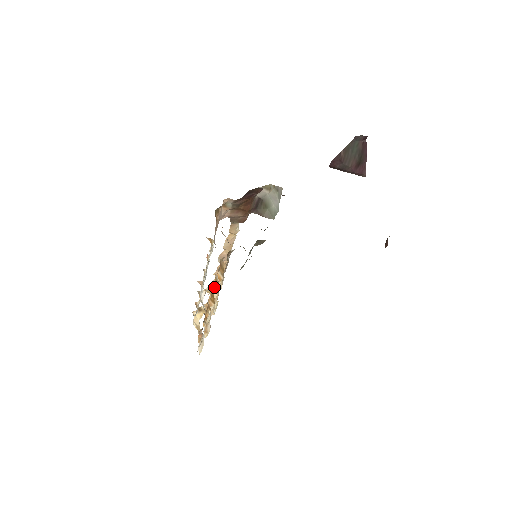
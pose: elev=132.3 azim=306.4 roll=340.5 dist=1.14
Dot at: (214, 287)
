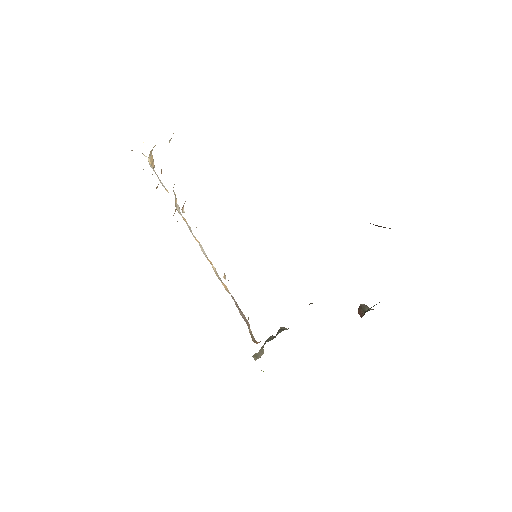
Dot at: occluded
